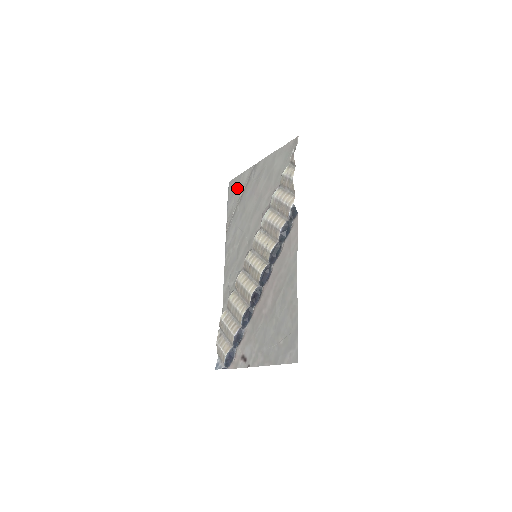
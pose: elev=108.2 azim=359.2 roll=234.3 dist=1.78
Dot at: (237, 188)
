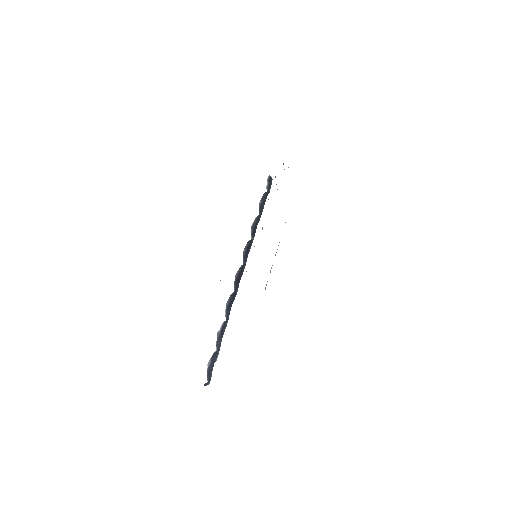
Dot at: occluded
